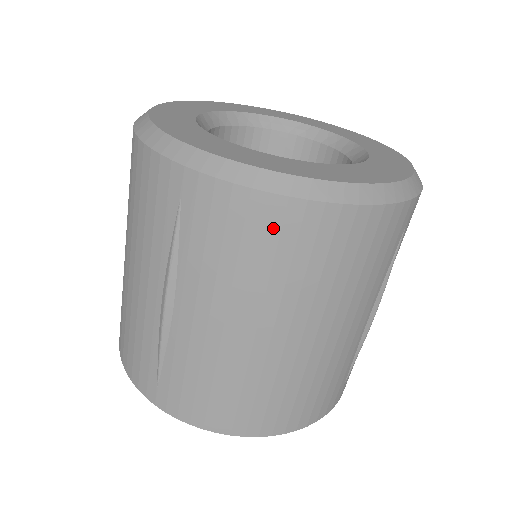
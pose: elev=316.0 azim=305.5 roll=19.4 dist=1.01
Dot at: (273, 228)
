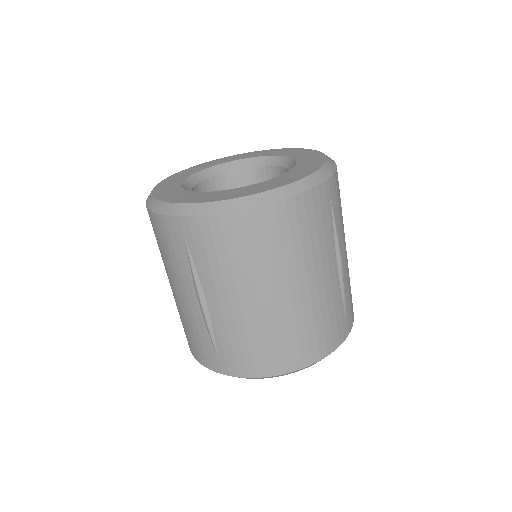
Dot at: (240, 232)
